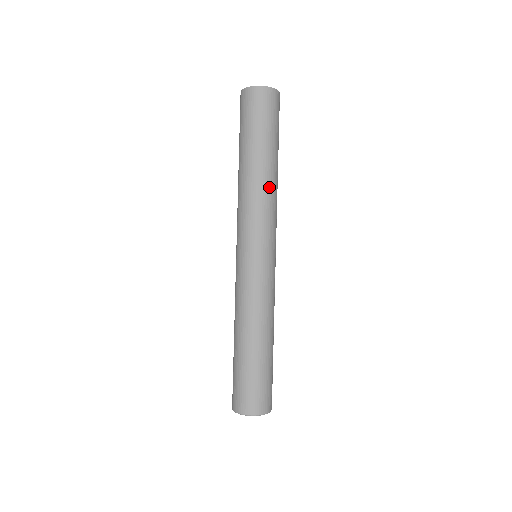
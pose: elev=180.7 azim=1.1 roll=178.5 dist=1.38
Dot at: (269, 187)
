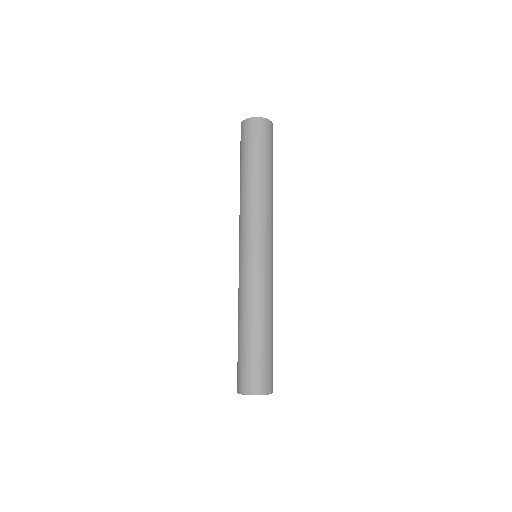
Dot at: occluded
